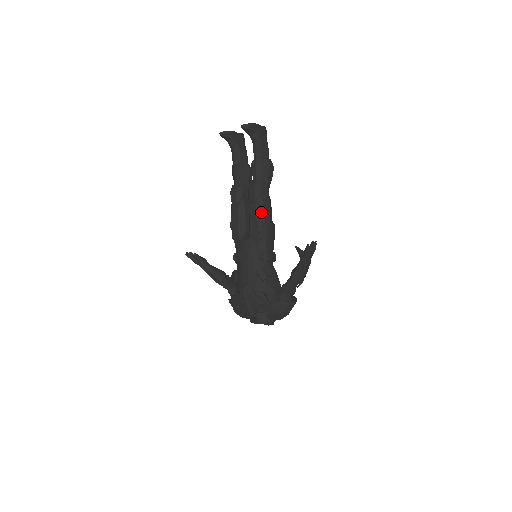
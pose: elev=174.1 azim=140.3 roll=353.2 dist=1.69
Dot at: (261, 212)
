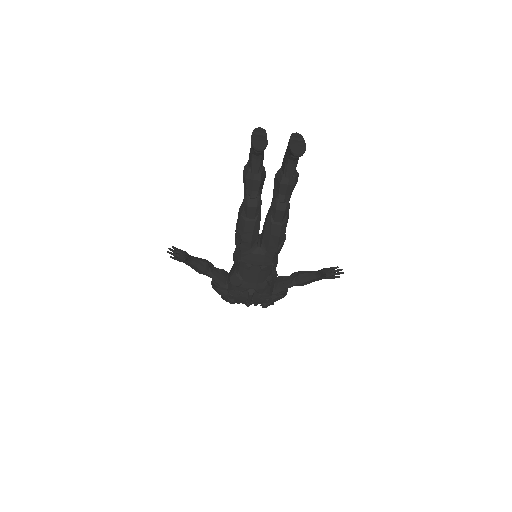
Dot at: (284, 232)
